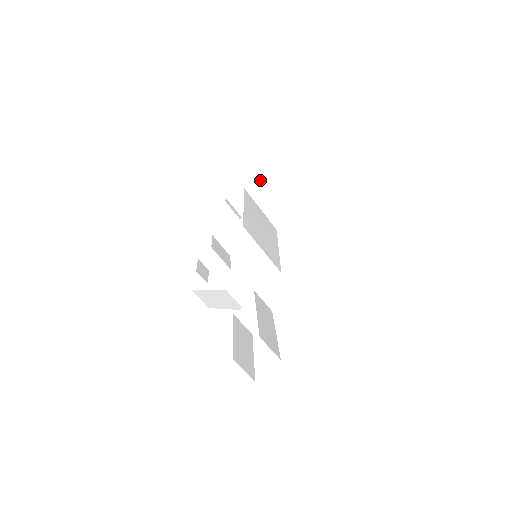
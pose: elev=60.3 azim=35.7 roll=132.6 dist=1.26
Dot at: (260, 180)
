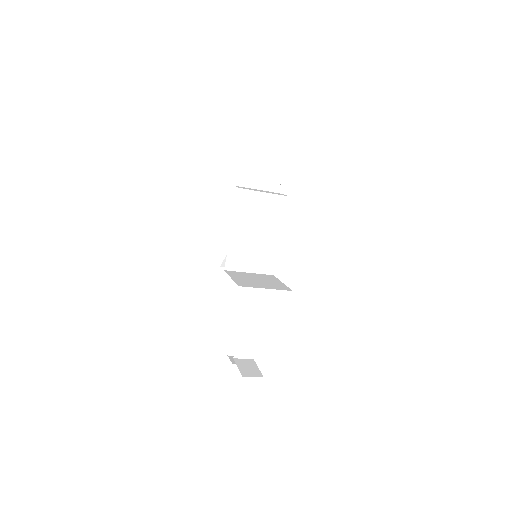
Dot at: occluded
